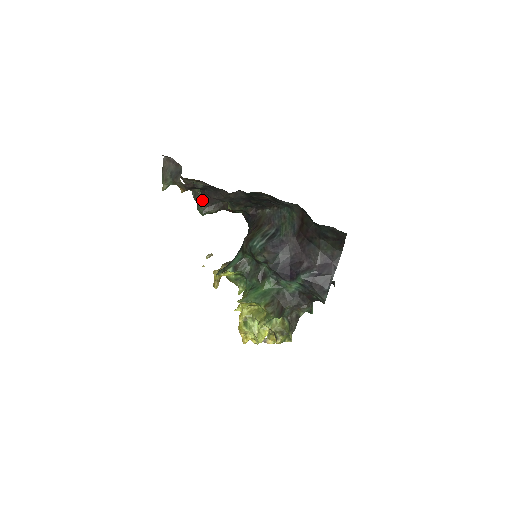
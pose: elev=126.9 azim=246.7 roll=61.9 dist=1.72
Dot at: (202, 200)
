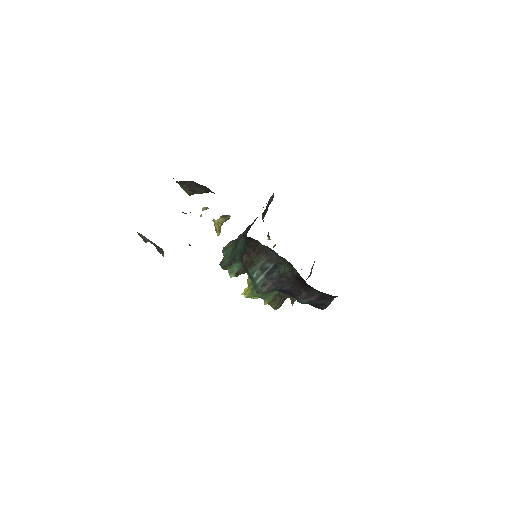
Dot at: occluded
